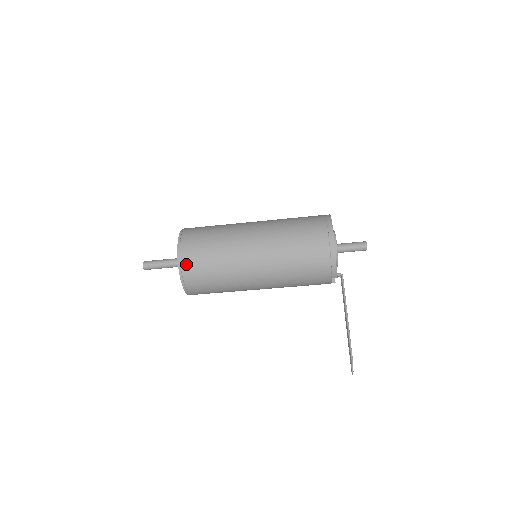
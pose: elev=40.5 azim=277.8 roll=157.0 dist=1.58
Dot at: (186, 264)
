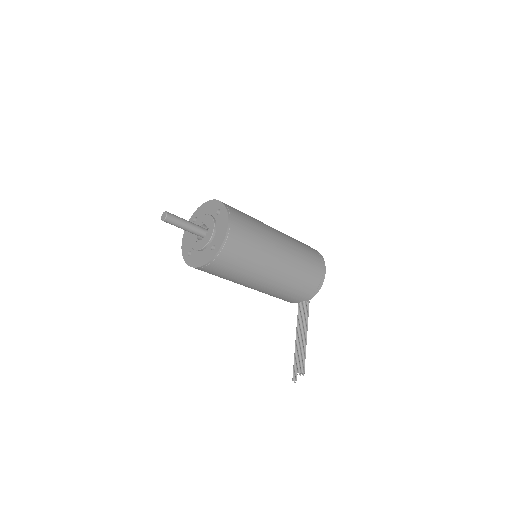
Dot at: (231, 242)
